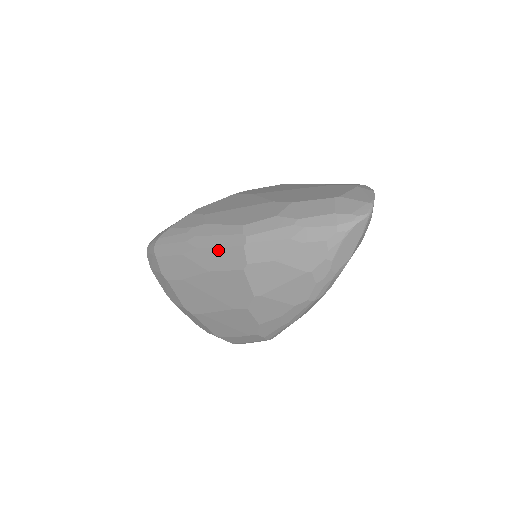
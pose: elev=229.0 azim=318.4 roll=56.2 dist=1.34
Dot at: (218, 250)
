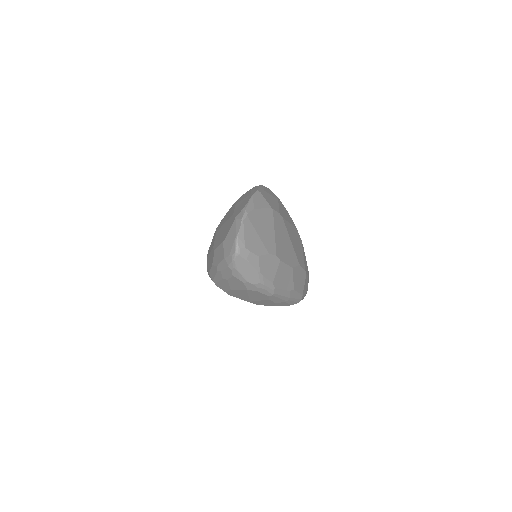
Dot at: occluded
